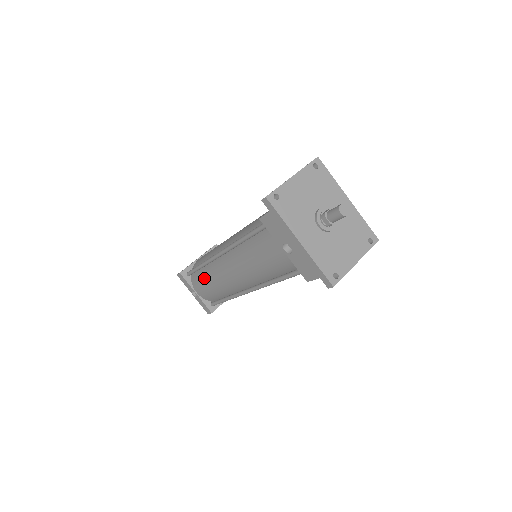
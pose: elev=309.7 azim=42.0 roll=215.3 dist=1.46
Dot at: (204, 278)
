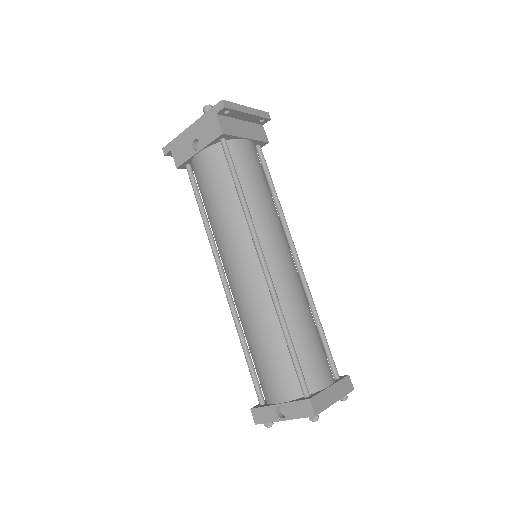
Dot at: (253, 351)
